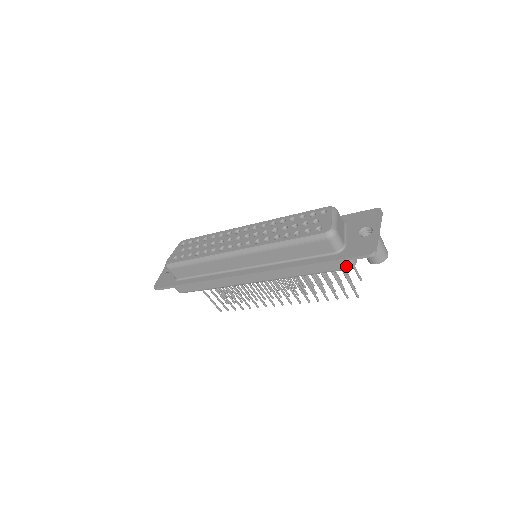
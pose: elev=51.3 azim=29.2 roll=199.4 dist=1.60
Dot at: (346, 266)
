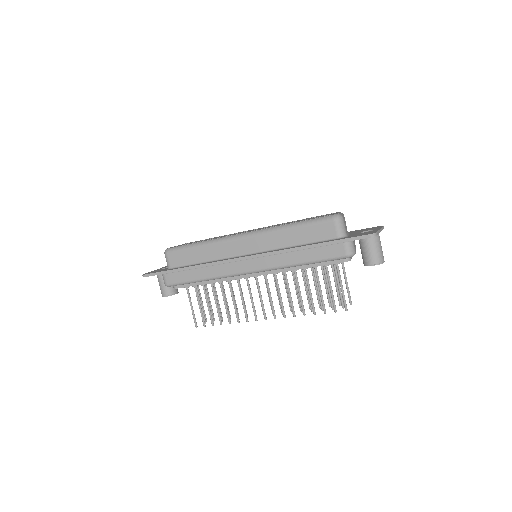
Dot at: (345, 252)
